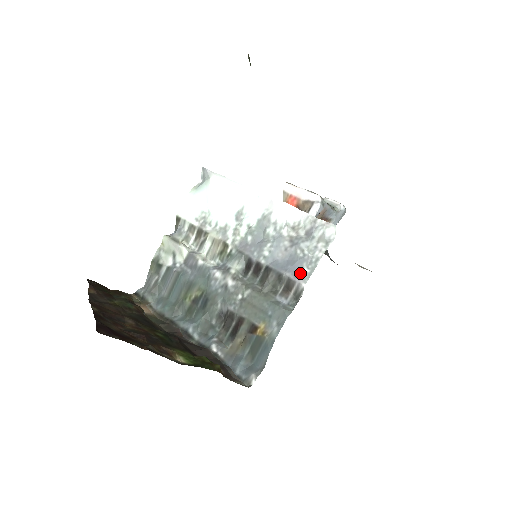
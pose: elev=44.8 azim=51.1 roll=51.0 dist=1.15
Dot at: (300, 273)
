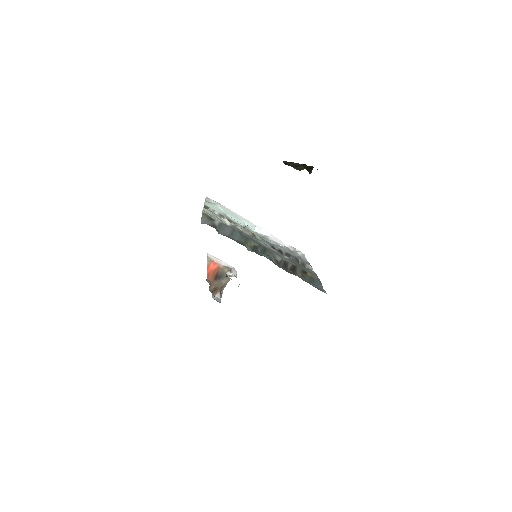
Dot at: (305, 262)
